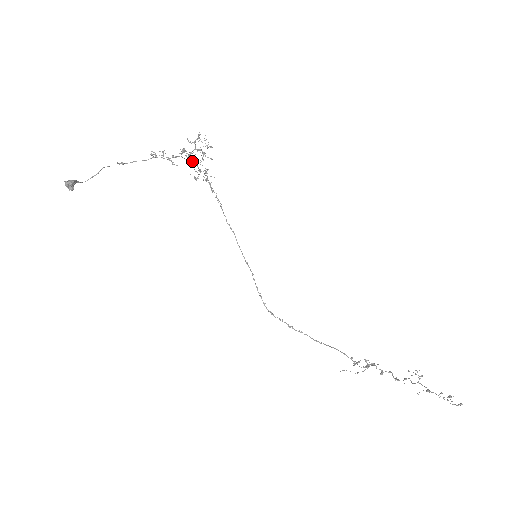
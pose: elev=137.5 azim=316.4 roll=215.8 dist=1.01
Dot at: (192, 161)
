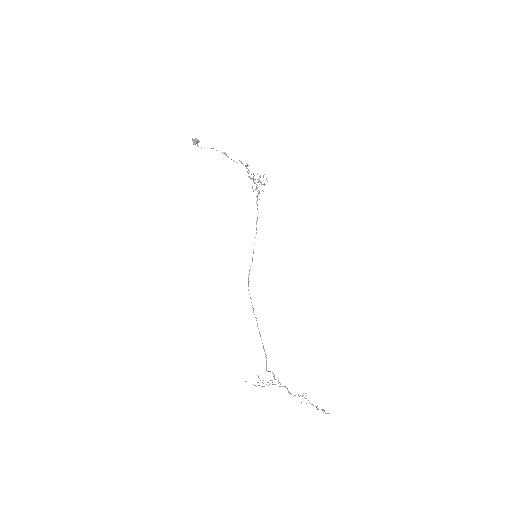
Dot at: (254, 183)
